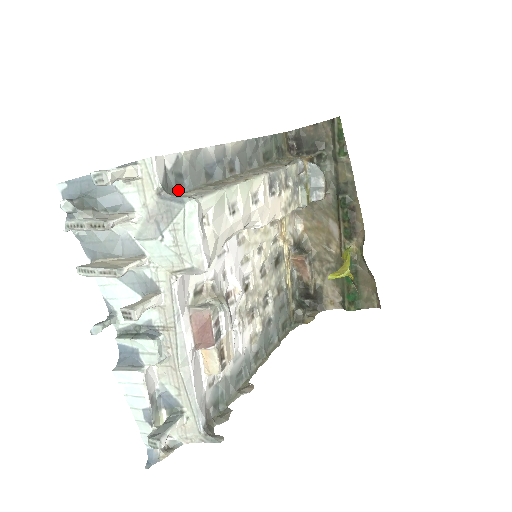
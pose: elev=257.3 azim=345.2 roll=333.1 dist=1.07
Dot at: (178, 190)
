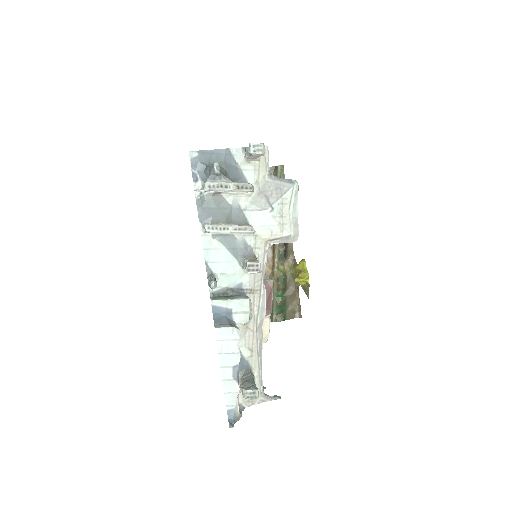
Dot at: occluded
